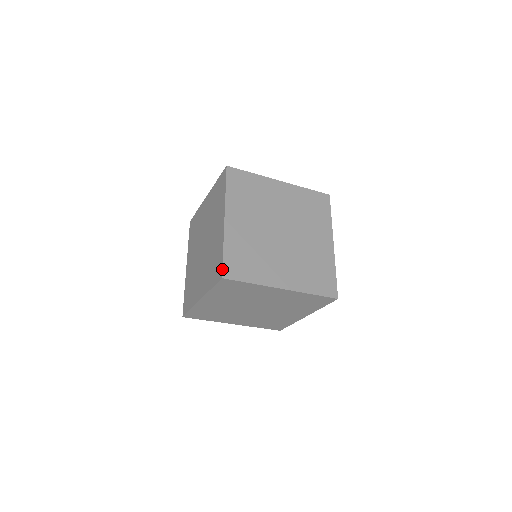
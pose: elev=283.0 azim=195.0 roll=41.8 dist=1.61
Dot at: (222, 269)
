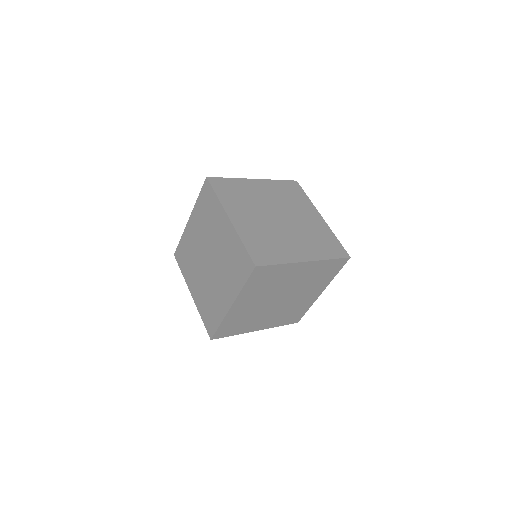
Dot at: (214, 177)
